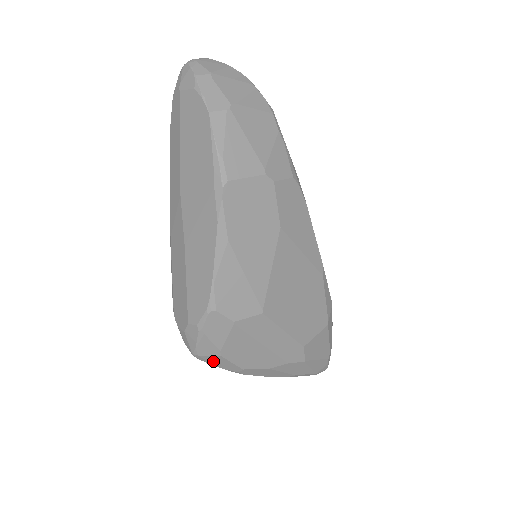
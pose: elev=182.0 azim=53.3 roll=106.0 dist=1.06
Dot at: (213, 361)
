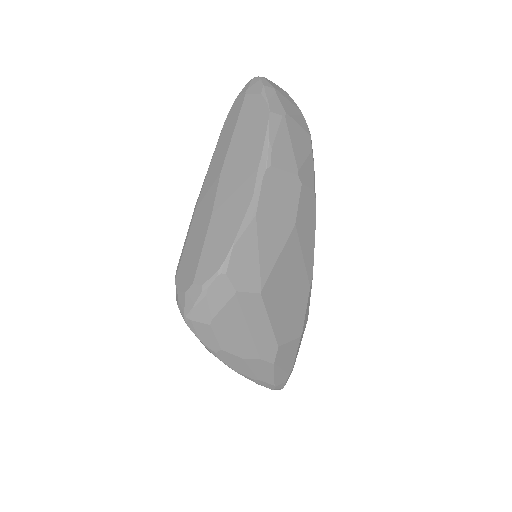
Dot at: (200, 331)
